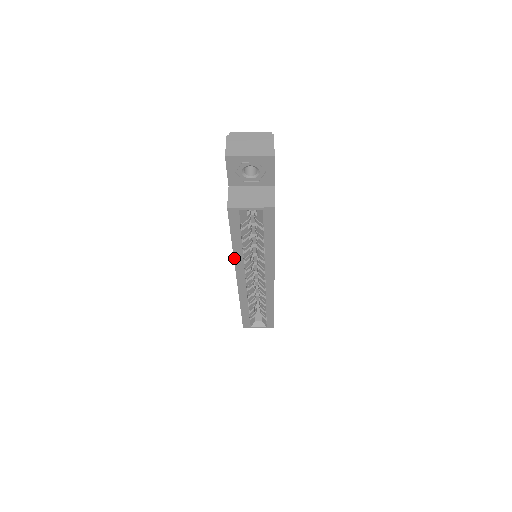
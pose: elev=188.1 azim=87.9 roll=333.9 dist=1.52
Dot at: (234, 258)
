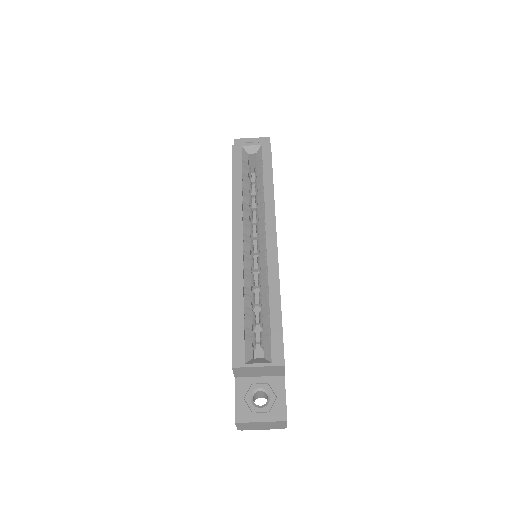
Dot at: (232, 202)
